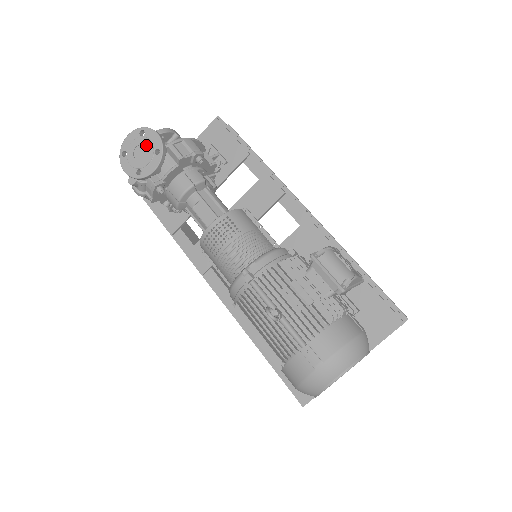
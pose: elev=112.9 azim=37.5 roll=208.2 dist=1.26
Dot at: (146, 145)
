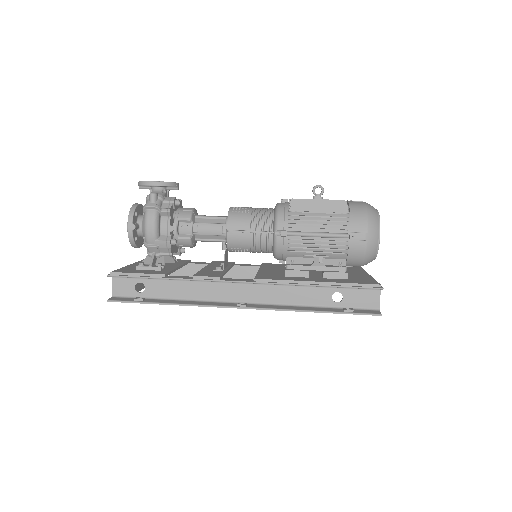
Dot at: occluded
